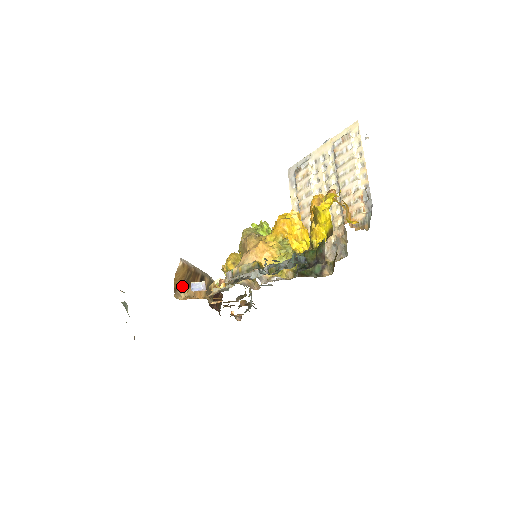
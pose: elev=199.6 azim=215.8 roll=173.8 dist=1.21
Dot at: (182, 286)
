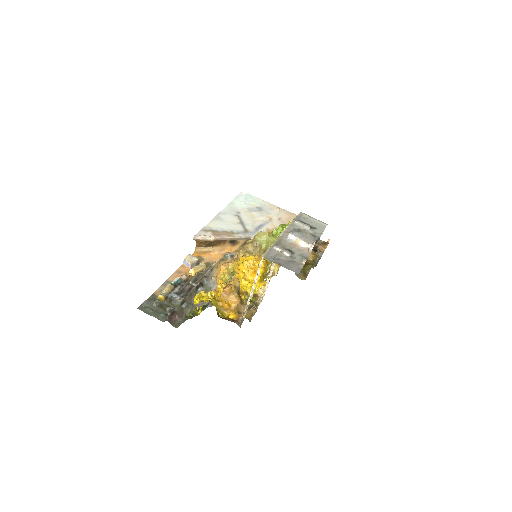
Dot at: (205, 246)
